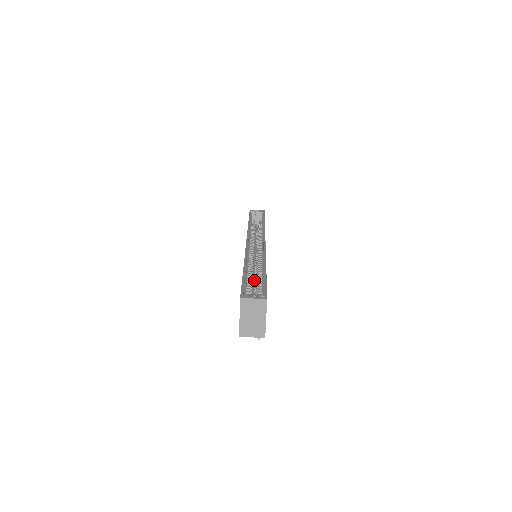
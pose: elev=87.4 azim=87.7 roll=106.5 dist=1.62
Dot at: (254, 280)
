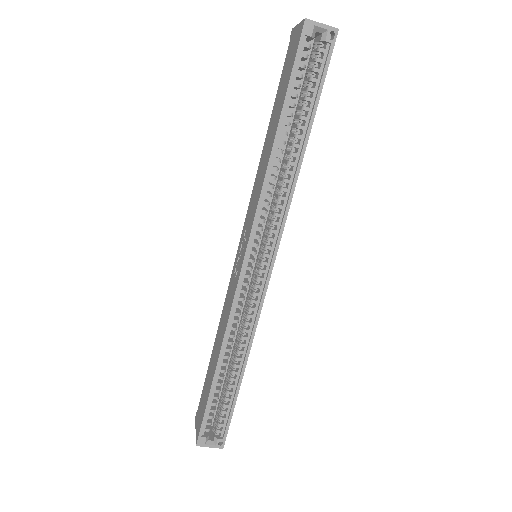
Dot at: occluded
